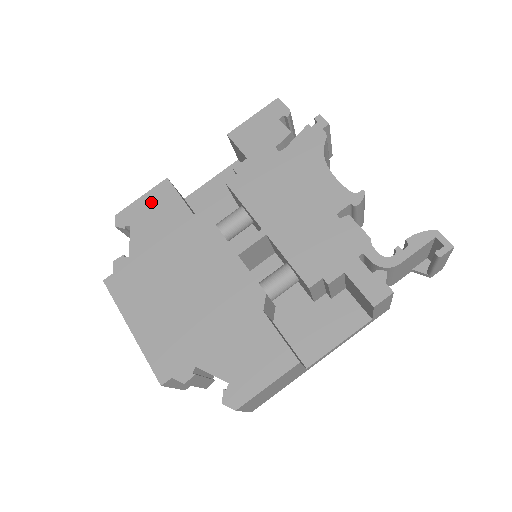
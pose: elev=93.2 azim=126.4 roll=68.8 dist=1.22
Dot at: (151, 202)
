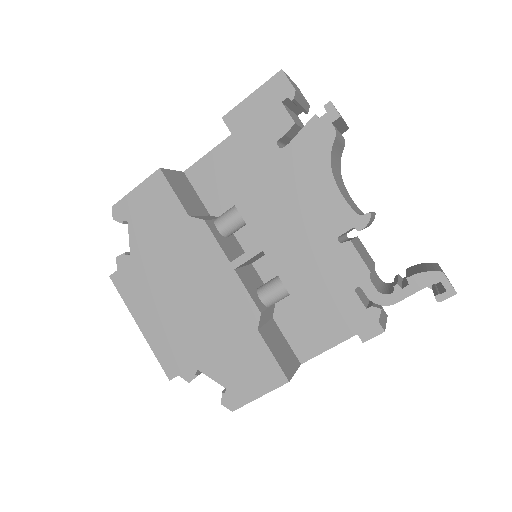
Dot at: (145, 196)
